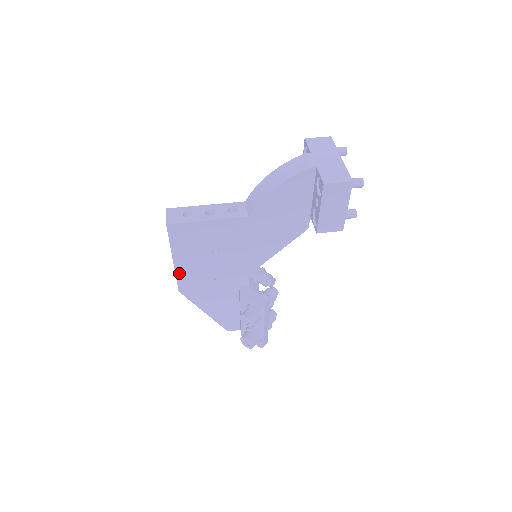
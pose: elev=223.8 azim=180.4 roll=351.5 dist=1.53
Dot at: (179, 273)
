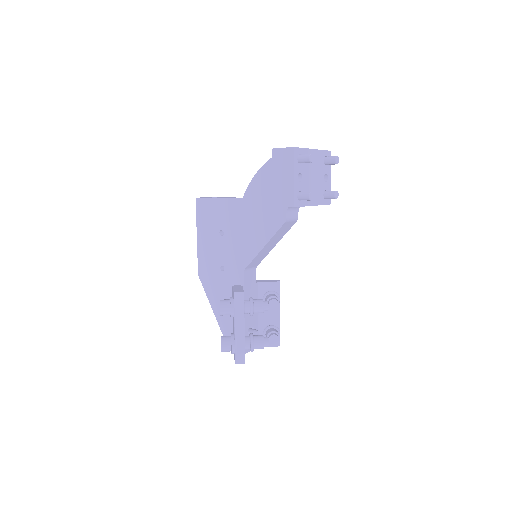
Dot at: (200, 253)
